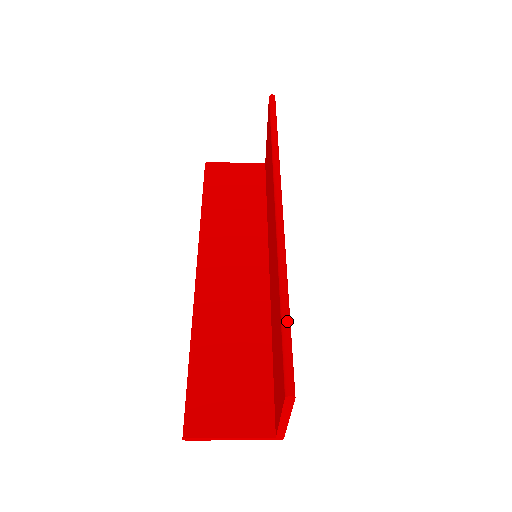
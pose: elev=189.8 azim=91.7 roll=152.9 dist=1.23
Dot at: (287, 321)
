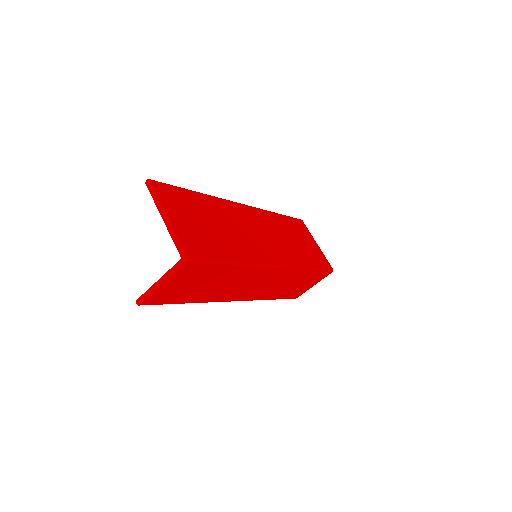
Dot at: (183, 189)
